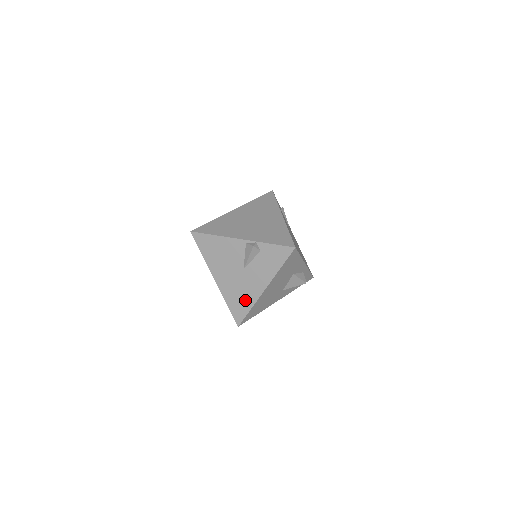
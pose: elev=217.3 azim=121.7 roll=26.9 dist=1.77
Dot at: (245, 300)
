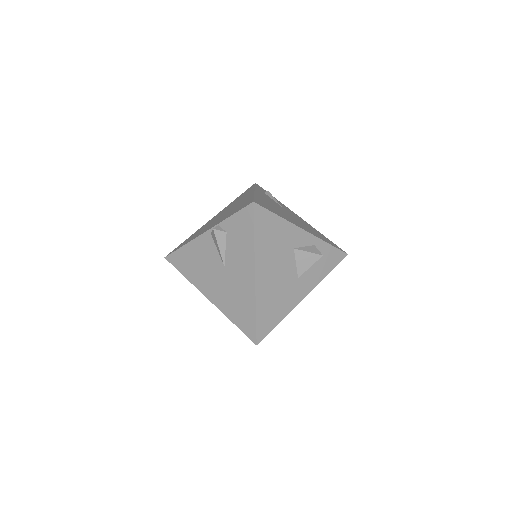
Dot at: (245, 305)
